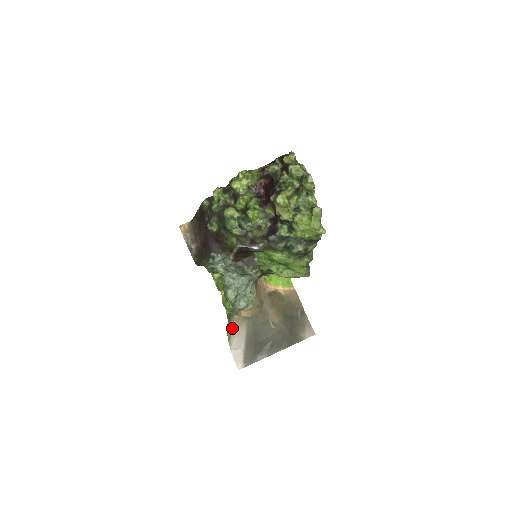
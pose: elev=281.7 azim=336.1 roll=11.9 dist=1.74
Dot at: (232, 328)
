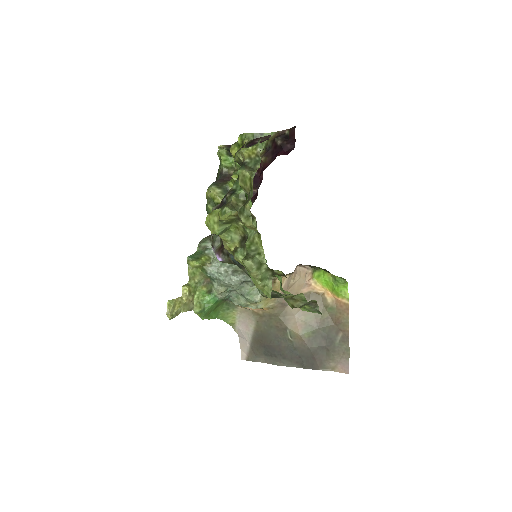
Dot at: (236, 317)
